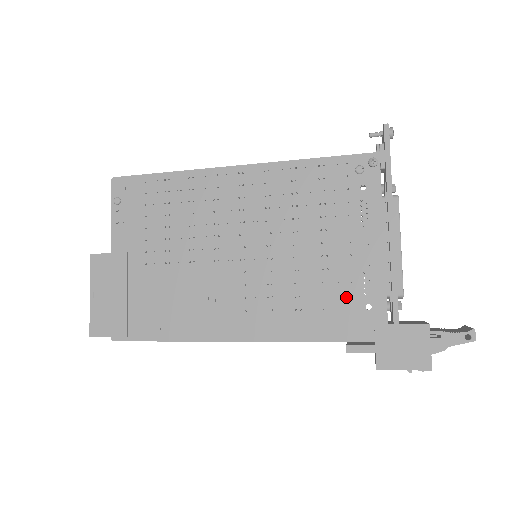
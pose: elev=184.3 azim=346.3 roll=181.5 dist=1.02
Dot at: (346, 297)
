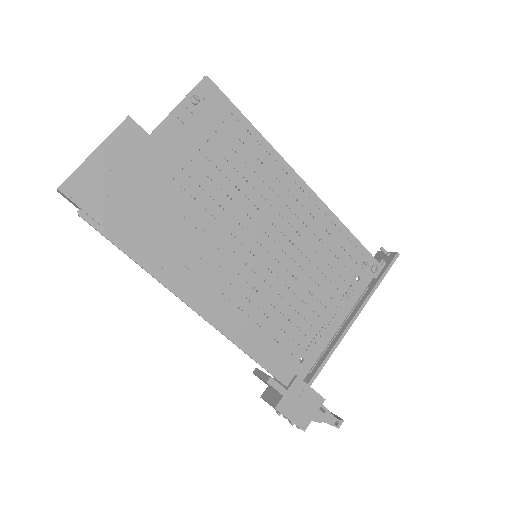
Dot at: (294, 342)
